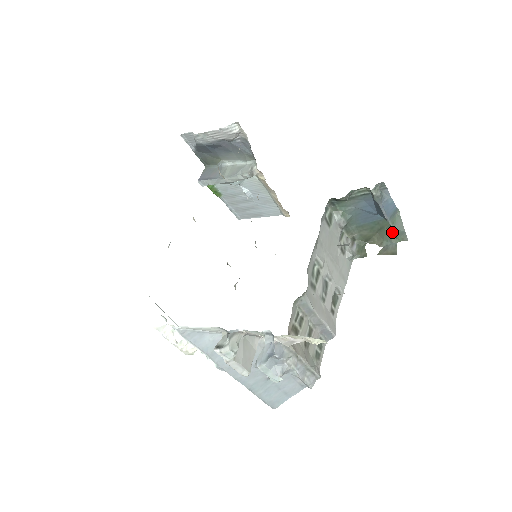
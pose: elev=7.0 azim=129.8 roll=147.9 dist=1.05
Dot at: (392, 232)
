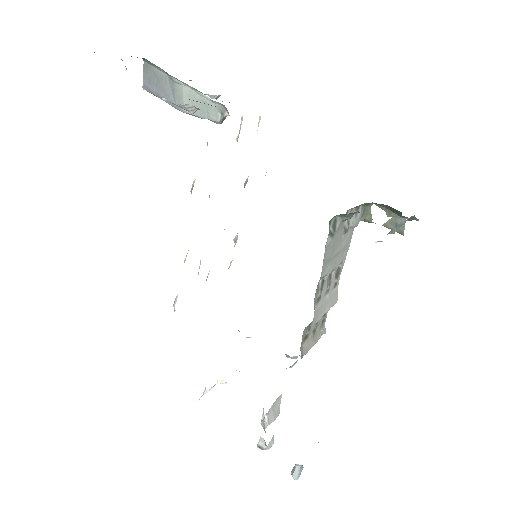
Dot at: occluded
